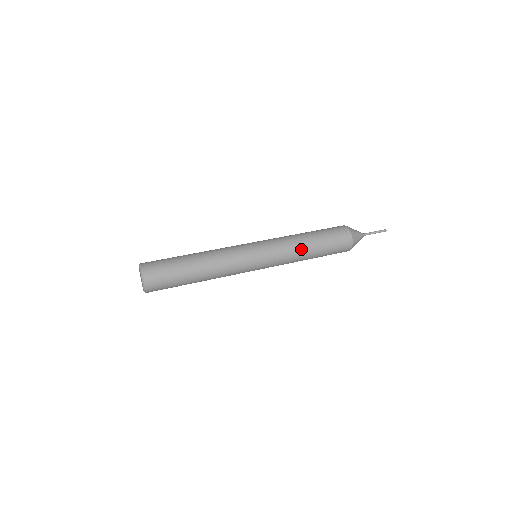
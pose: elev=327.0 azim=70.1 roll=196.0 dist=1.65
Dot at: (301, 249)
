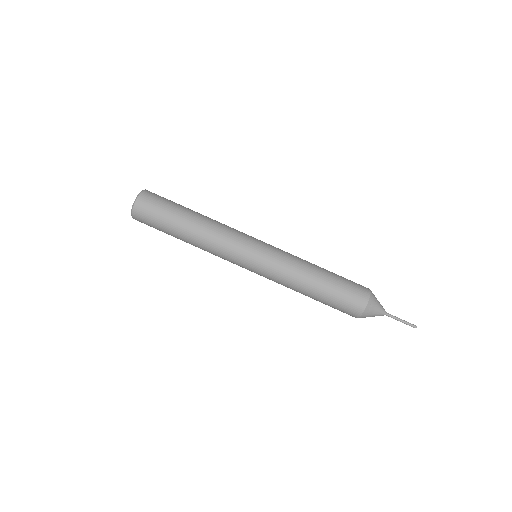
Dot at: (302, 278)
